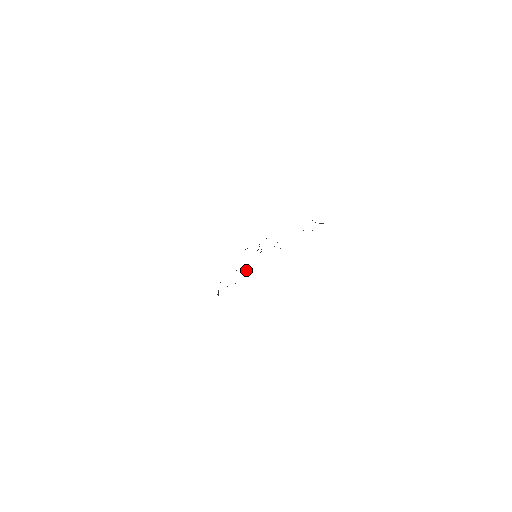
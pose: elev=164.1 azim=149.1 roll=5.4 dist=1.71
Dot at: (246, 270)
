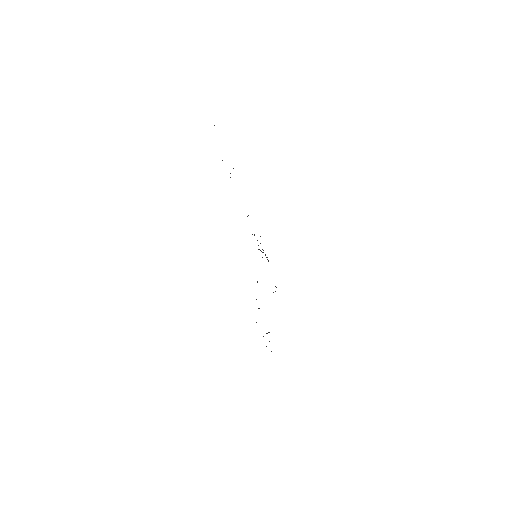
Dot at: occluded
